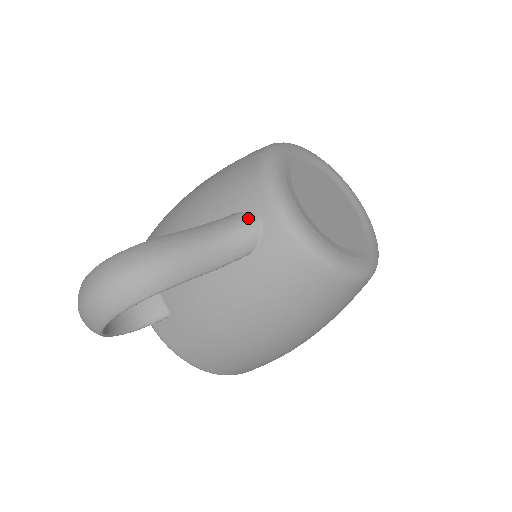
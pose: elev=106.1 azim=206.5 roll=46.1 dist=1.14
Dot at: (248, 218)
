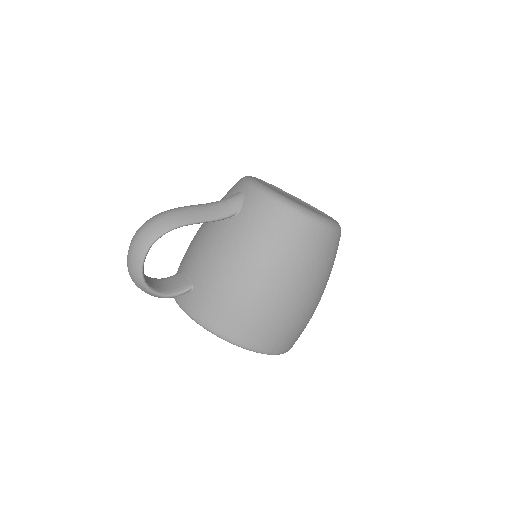
Dot at: (234, 195)
